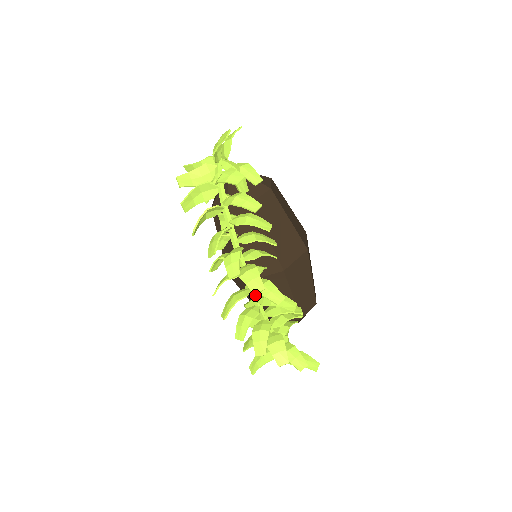
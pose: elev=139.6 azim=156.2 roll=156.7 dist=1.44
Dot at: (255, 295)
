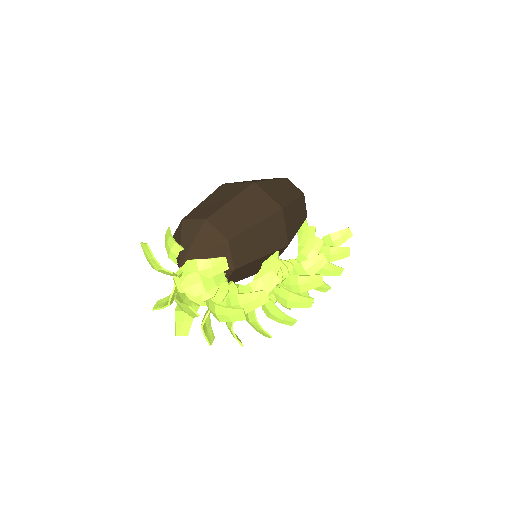
Dot at: occluded
